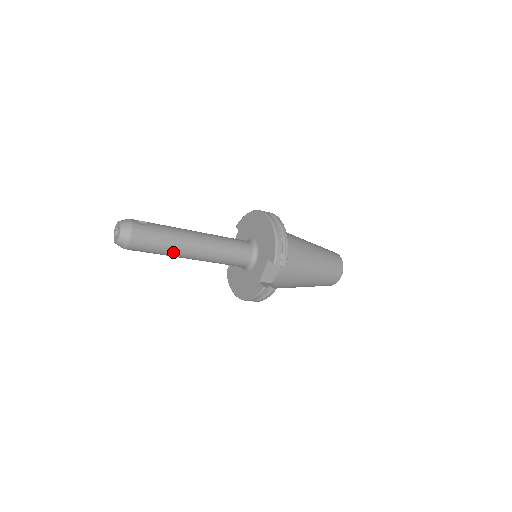
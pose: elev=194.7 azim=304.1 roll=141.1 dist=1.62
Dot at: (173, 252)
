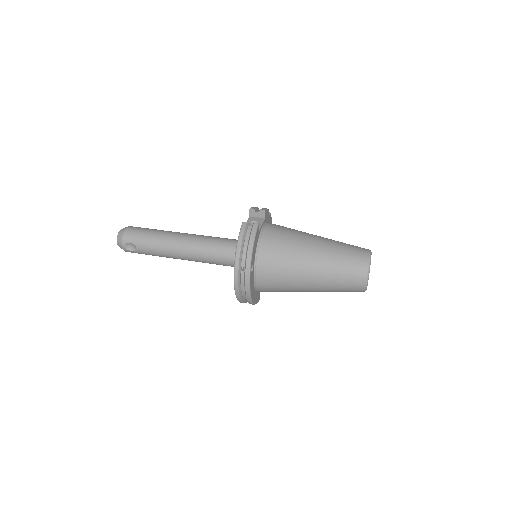
Dot at: occluded
